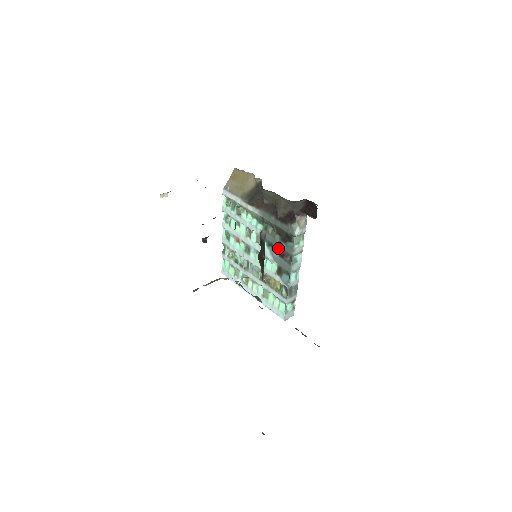
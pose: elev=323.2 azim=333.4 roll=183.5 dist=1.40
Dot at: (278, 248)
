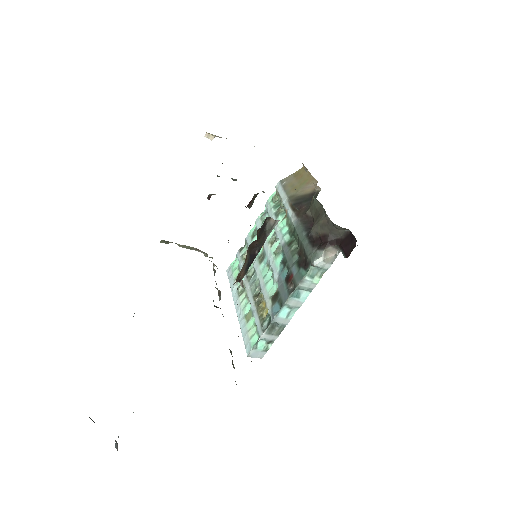
Dot at: (289, 270)
